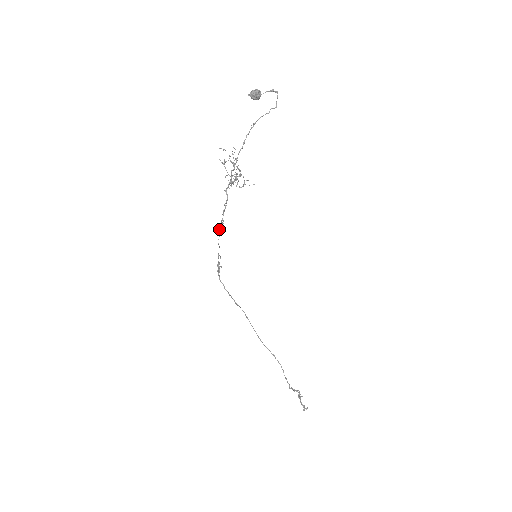
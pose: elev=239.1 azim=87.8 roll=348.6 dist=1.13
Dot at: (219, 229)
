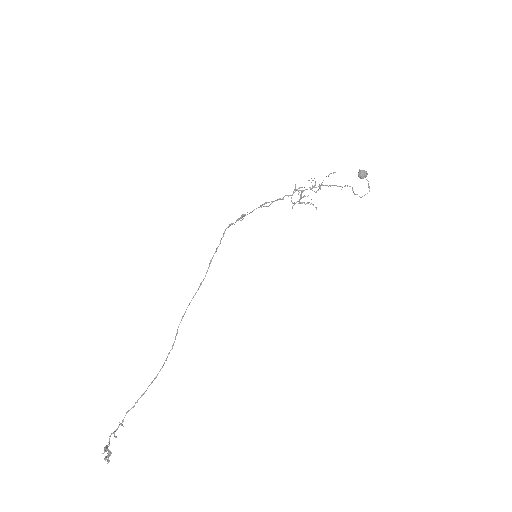
Dot at: (265, 203)
